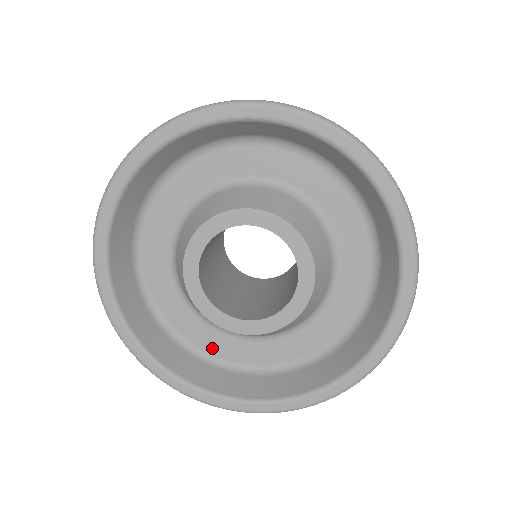
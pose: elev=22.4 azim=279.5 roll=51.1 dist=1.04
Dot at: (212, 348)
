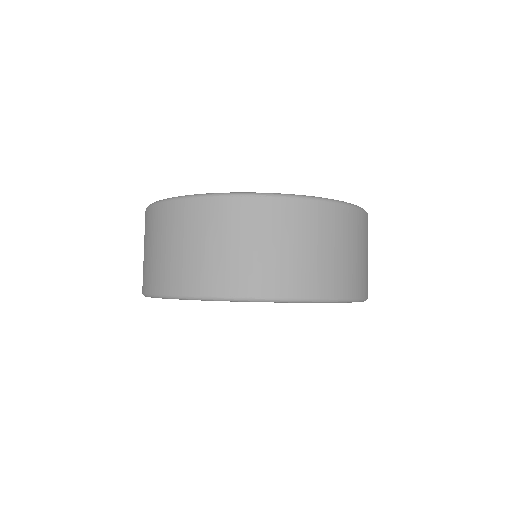
Dot at: occluded
